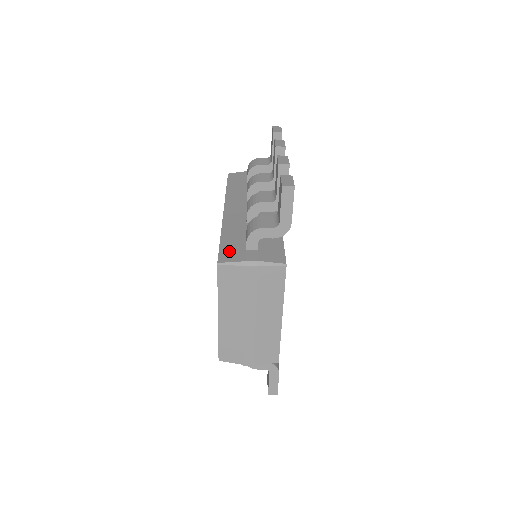
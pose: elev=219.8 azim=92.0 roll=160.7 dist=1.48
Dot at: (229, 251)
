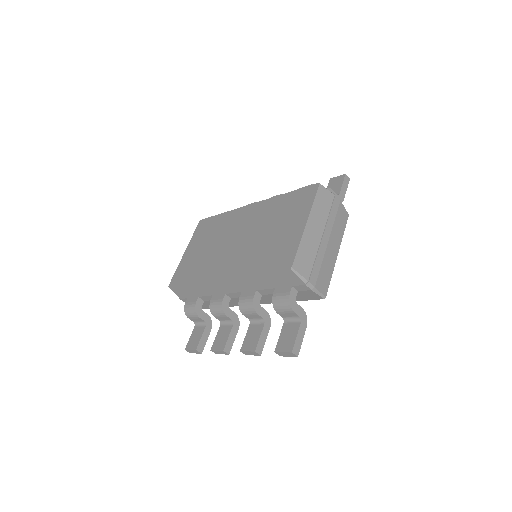
Dot at: occluded
